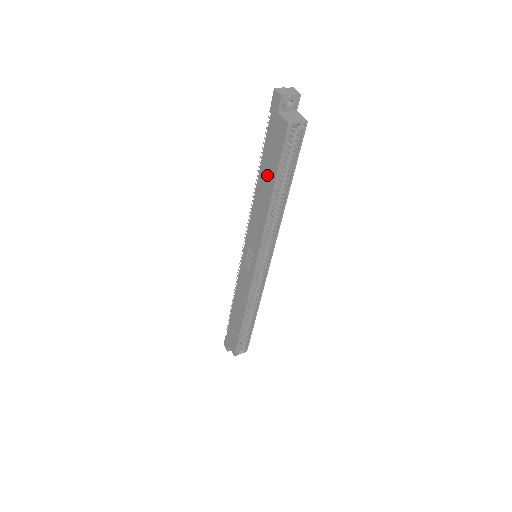
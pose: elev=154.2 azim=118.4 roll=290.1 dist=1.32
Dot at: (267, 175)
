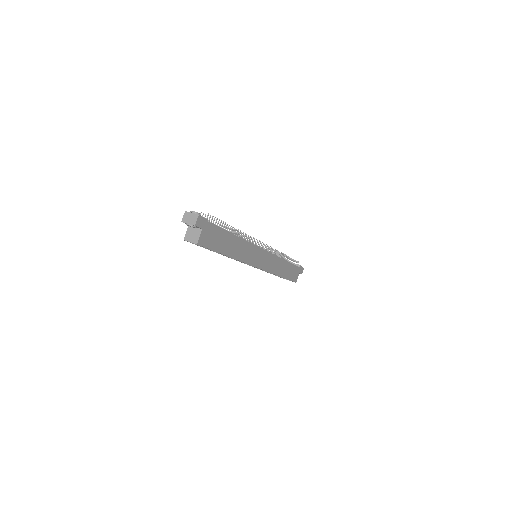
Dot at: occluded
